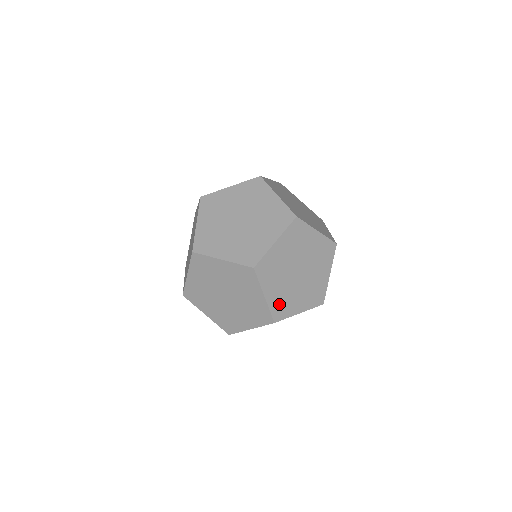
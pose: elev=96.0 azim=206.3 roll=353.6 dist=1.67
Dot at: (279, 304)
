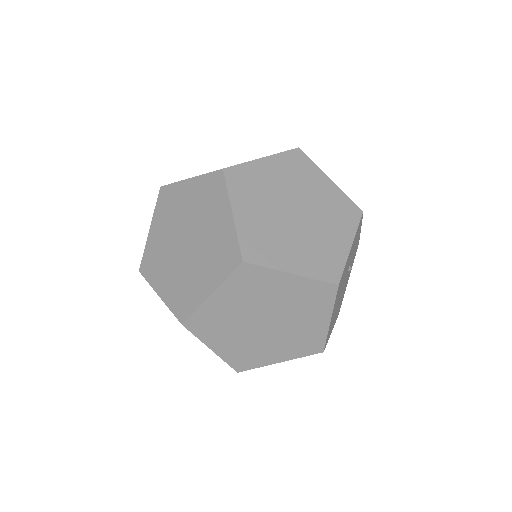
Dot at: (318, 263)
